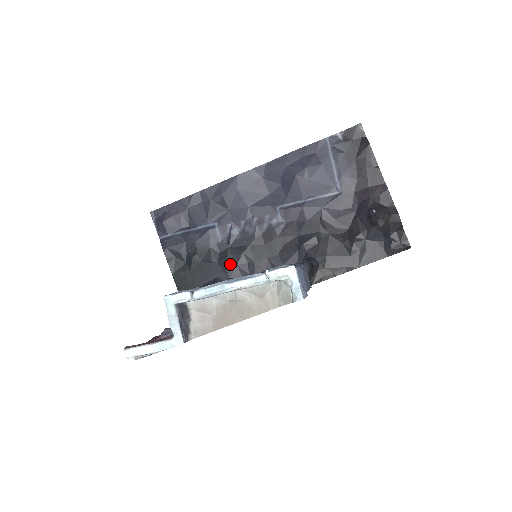
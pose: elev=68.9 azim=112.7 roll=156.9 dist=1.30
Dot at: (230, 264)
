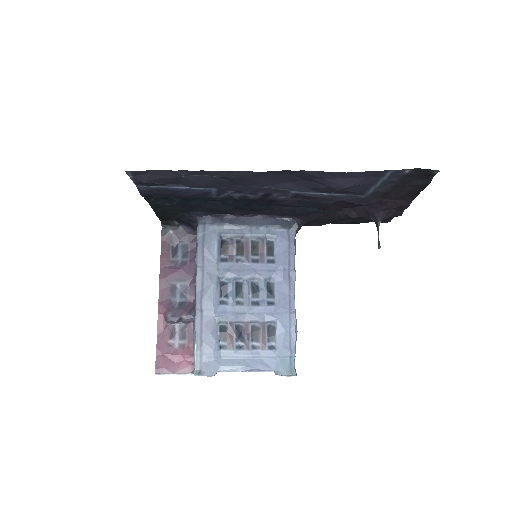
Dot at: (219, 210)
